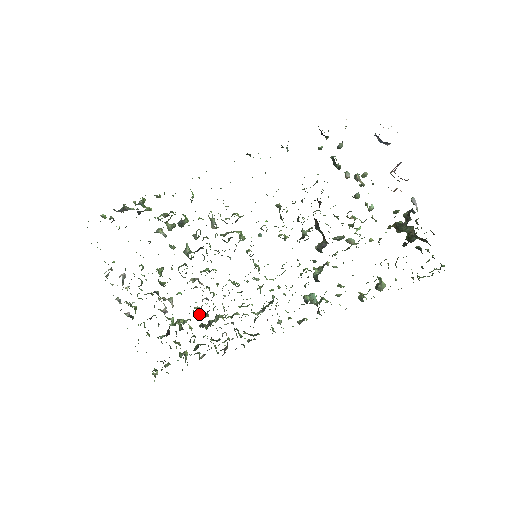
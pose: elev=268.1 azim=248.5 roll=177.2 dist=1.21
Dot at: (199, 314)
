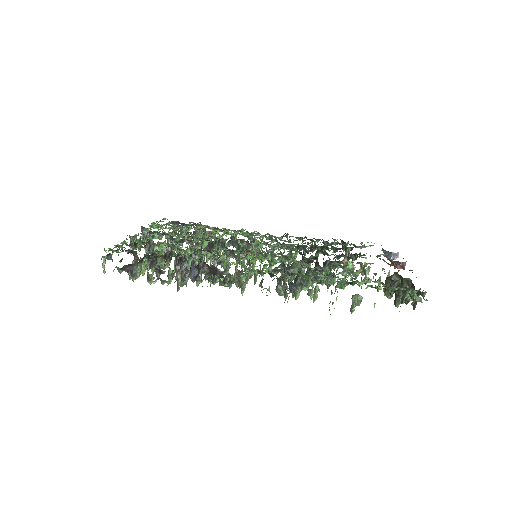
Dot at: occluded
